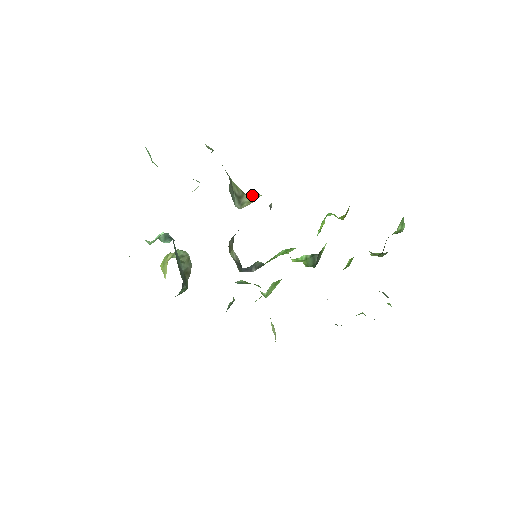
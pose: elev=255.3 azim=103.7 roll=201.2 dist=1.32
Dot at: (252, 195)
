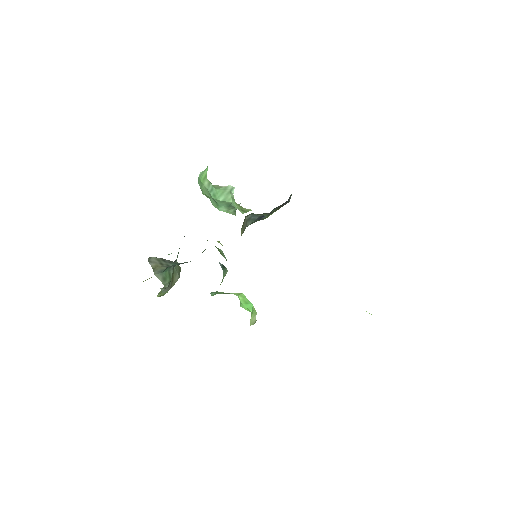
Dot at: occluded
